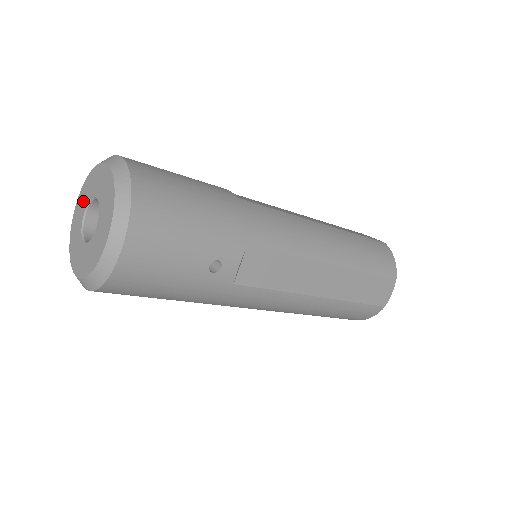
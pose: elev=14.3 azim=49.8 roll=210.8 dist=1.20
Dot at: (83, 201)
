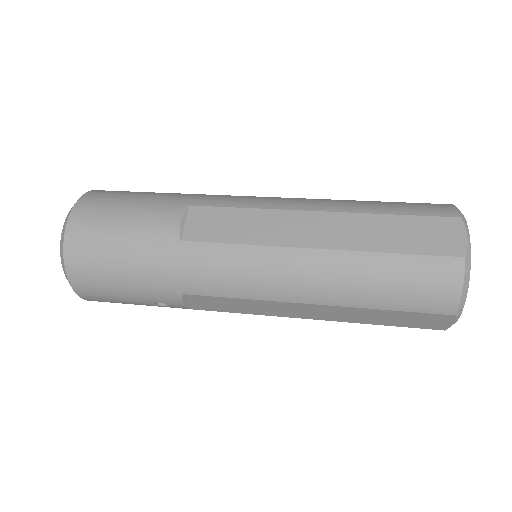
Dot at: occluded
